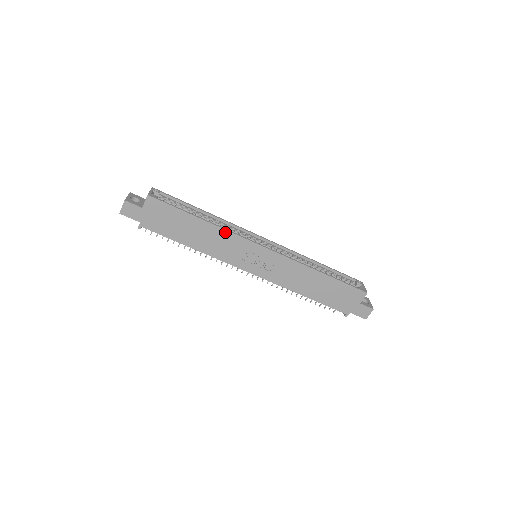
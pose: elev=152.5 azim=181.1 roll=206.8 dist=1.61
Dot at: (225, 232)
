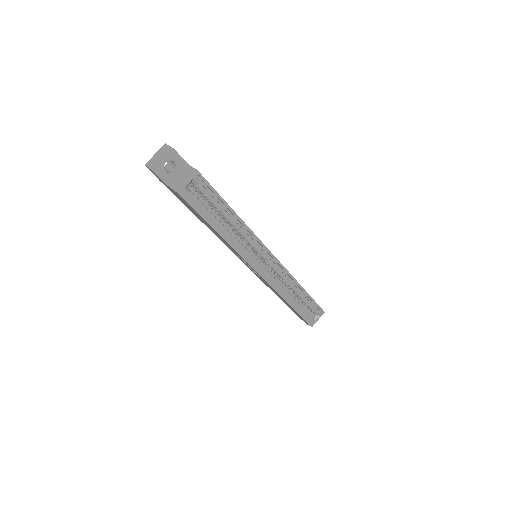
Dot at: (233, 249)
